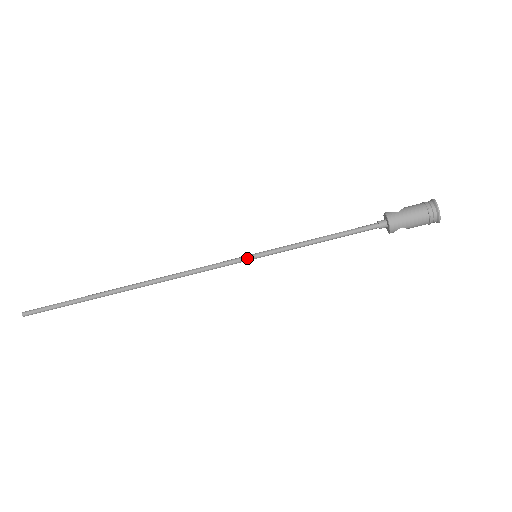
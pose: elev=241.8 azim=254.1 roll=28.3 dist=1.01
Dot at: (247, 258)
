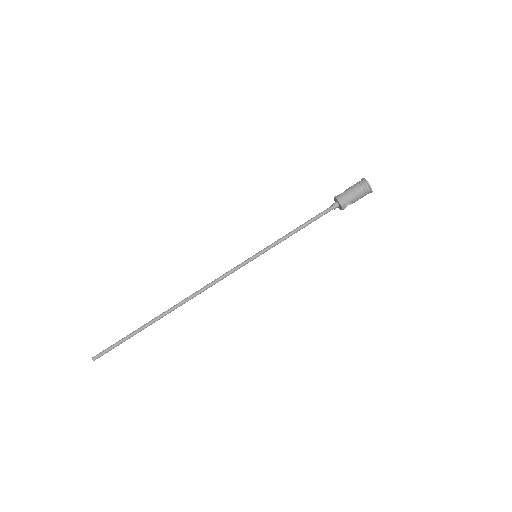
Dot at: (250, 259)
